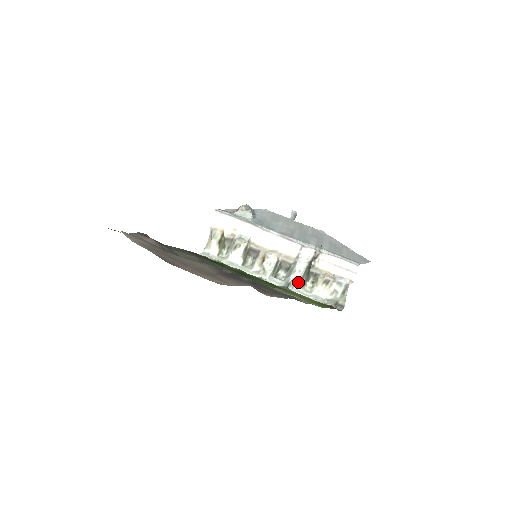
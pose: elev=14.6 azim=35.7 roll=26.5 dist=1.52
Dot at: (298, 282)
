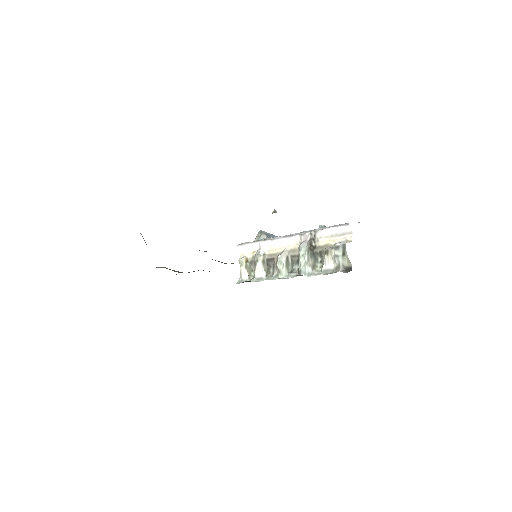
Dot at: (307, 266)
